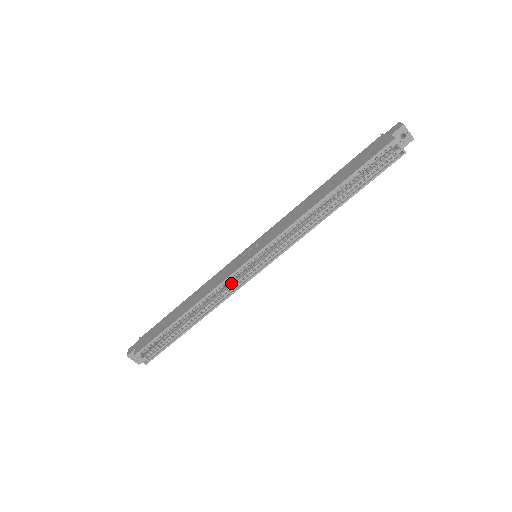
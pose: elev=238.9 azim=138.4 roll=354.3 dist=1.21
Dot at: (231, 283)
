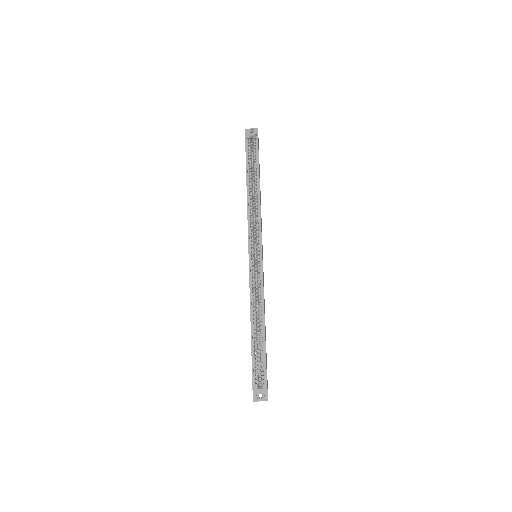
Dot at: (257, 281)
